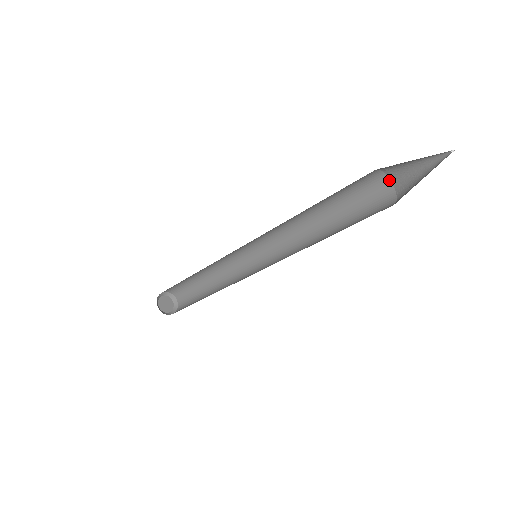
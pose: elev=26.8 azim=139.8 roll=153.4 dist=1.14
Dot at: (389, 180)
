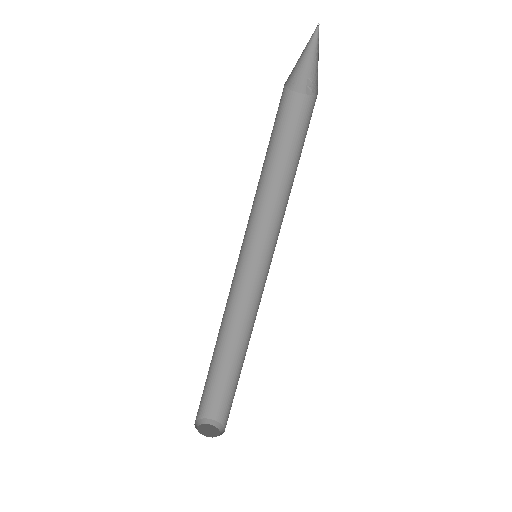
Dot at: occluded
